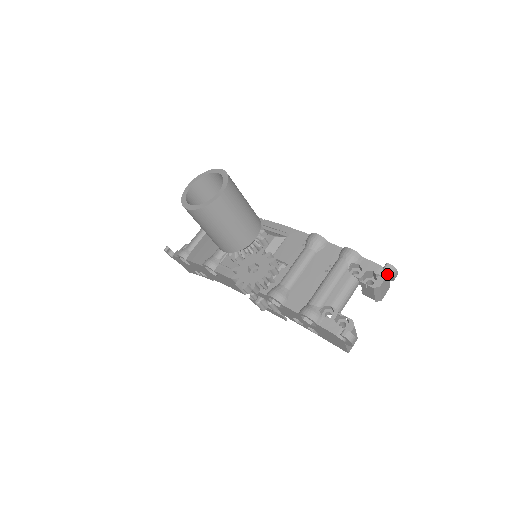
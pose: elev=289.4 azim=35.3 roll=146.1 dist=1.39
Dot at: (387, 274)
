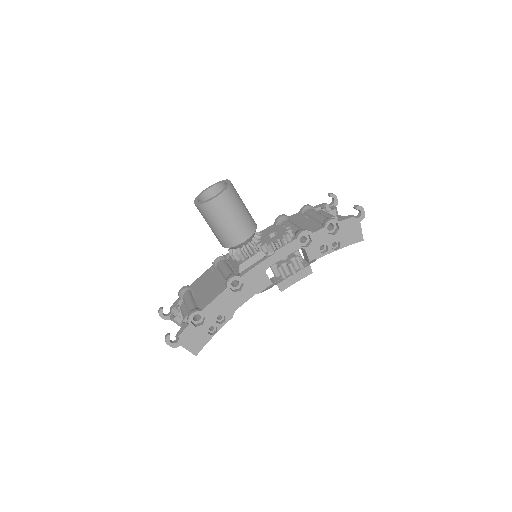
Dot at: (332, 203)
